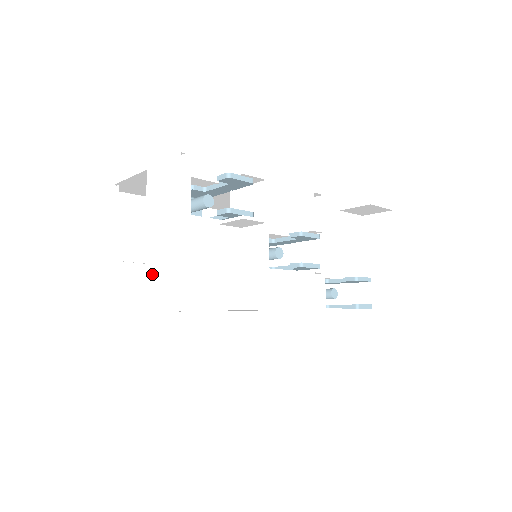
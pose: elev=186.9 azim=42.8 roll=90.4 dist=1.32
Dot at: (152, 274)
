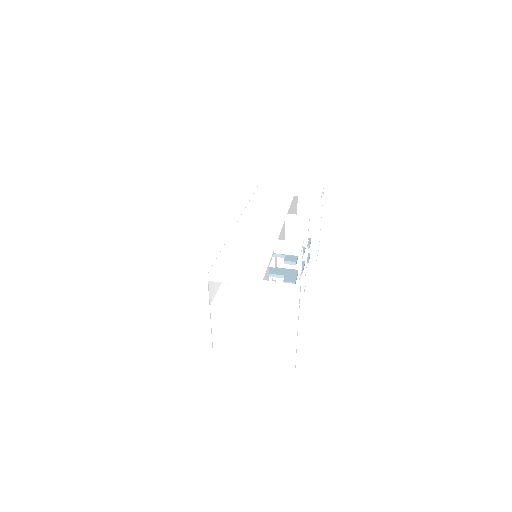
Dot at: (269, 347)
